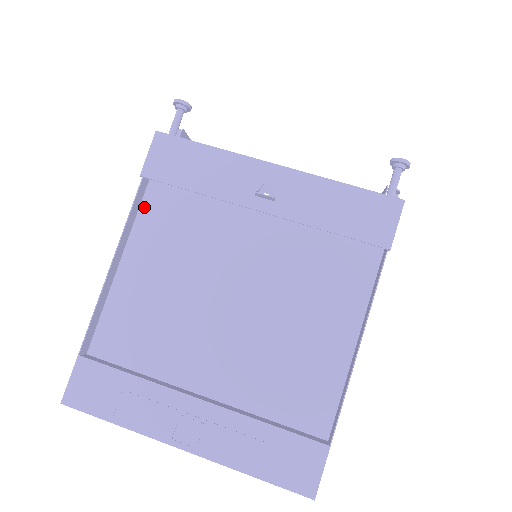
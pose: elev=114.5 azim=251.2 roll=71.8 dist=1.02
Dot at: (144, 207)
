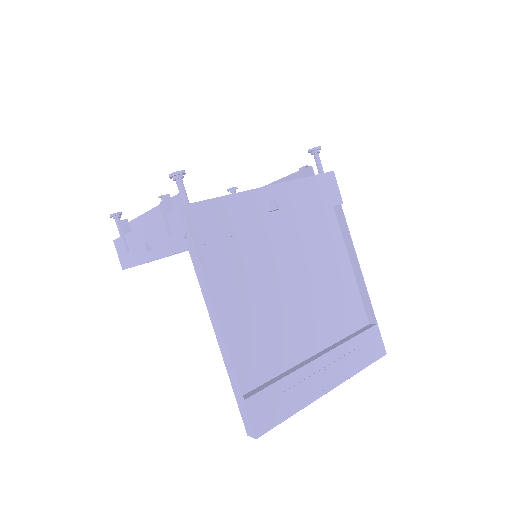
Dot at: occluded
